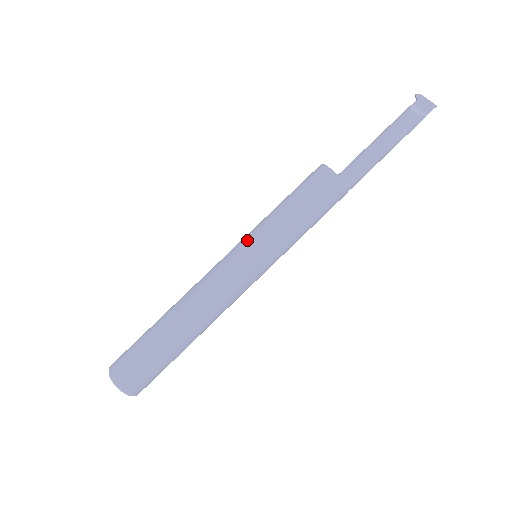
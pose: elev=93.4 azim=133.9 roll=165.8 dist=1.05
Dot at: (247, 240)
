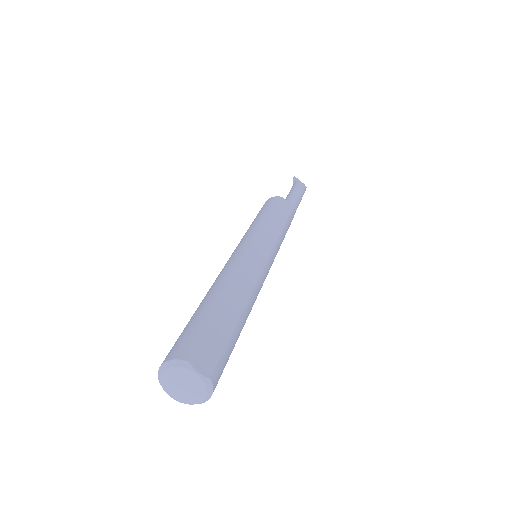
Dot at: (258, 235)
